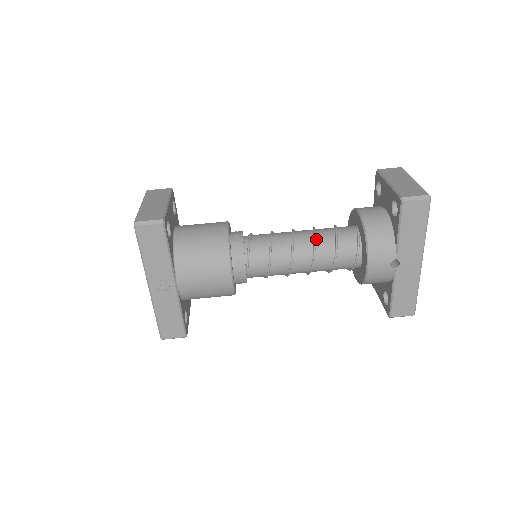
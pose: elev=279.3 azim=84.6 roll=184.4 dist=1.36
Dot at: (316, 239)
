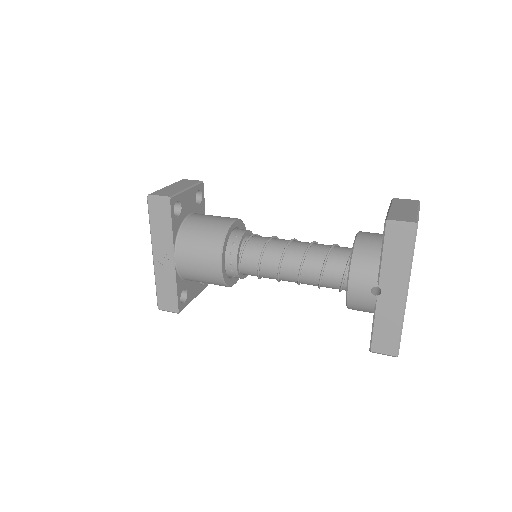
Dot at: (309, 250)
